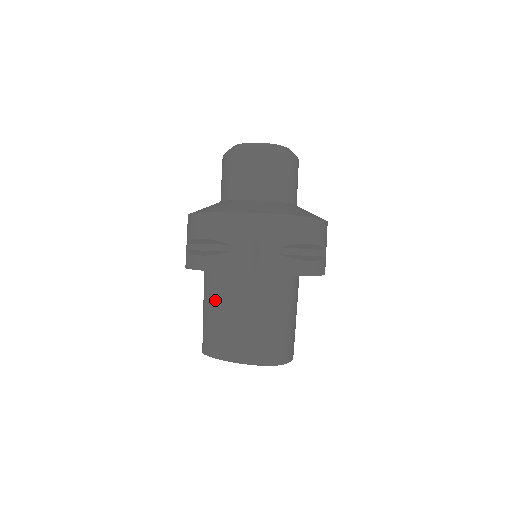
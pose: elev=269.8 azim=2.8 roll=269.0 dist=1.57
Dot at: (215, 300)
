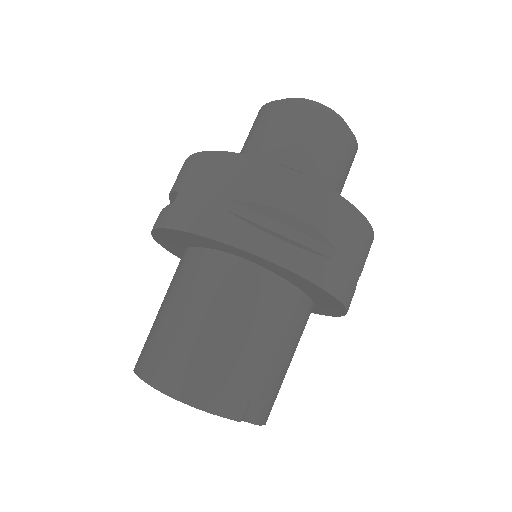
Dot at: occluded
